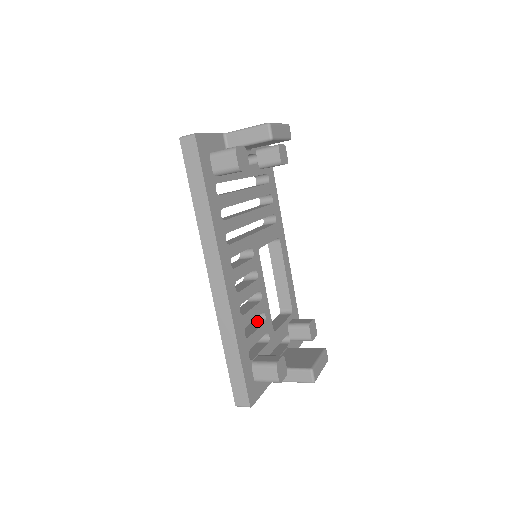
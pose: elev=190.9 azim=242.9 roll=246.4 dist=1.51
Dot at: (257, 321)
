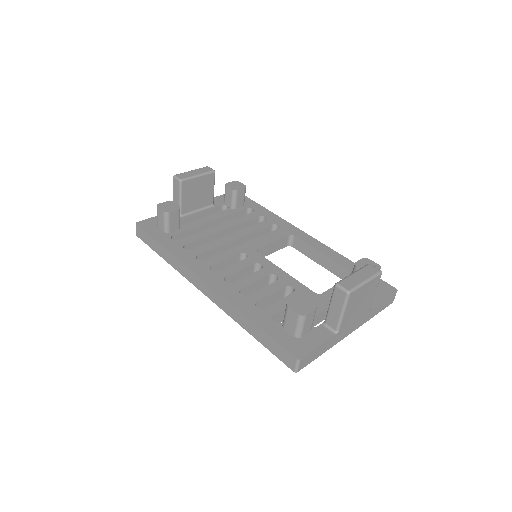
Dot at: occluded
